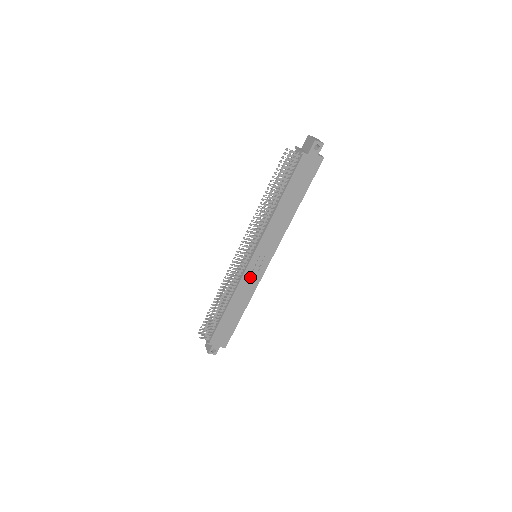
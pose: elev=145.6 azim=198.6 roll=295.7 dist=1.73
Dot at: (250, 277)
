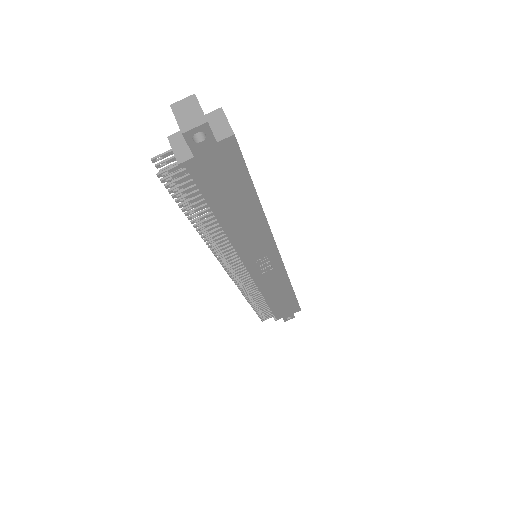
Dot at: (267, 277)
